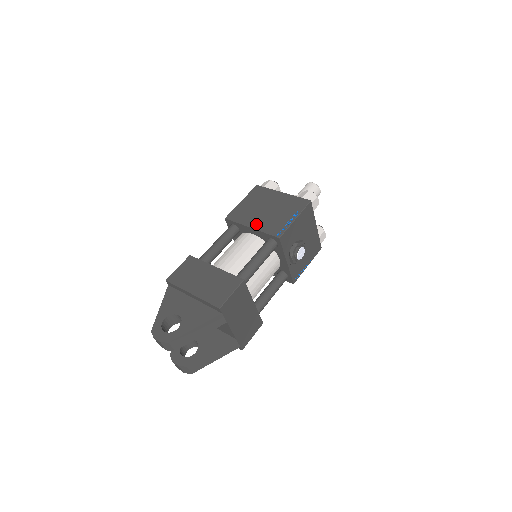
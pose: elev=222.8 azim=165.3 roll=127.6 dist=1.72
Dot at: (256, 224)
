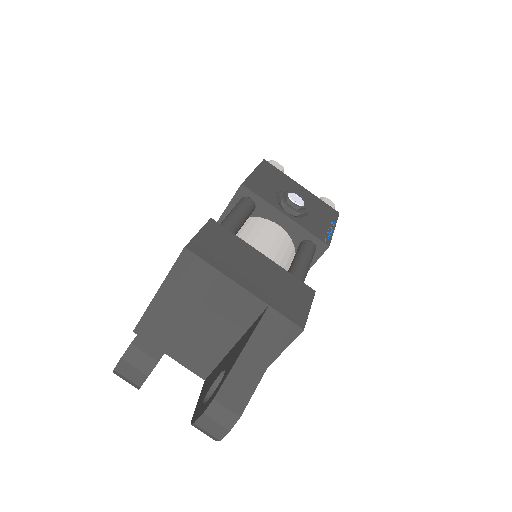
Dot at: occluded
